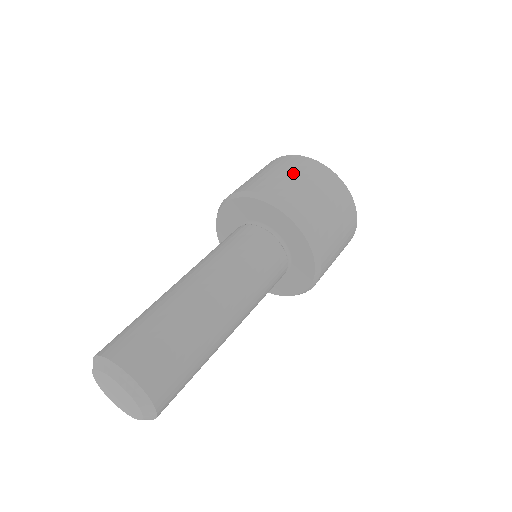
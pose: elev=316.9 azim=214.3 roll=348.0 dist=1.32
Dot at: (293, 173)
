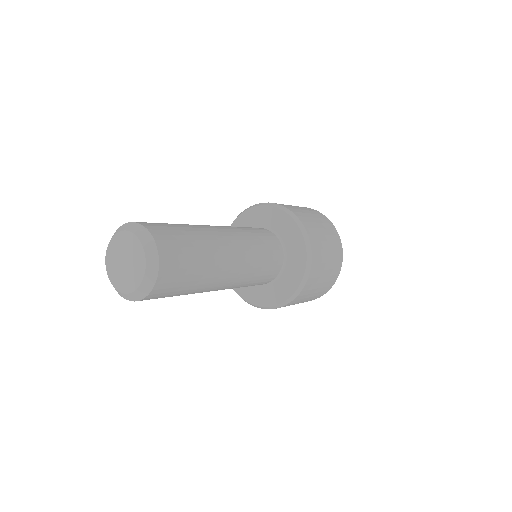
Dot at: (296, 206)
